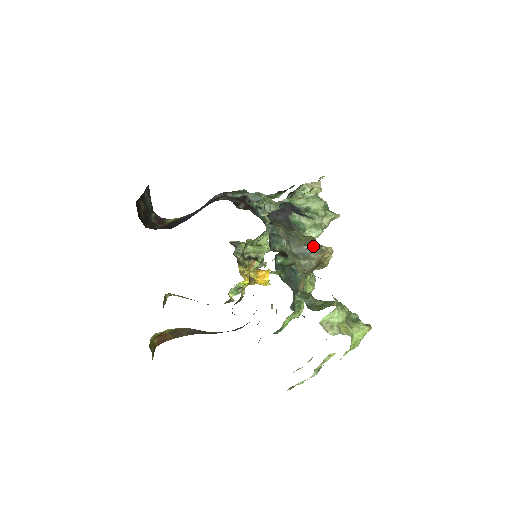
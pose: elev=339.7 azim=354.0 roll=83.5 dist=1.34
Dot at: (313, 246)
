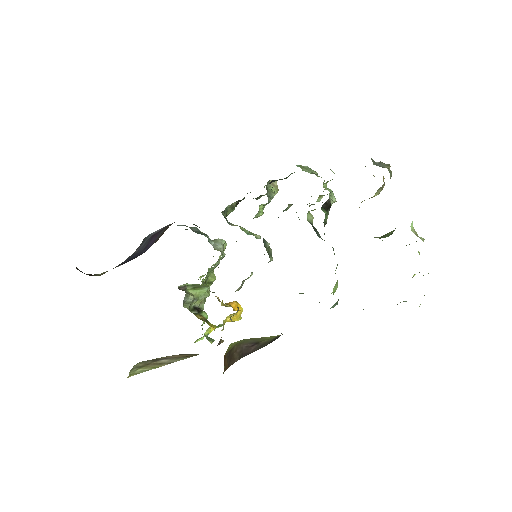
Dot at: occluded
